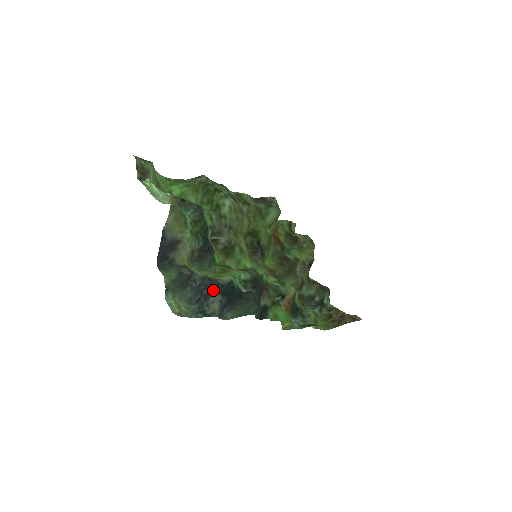
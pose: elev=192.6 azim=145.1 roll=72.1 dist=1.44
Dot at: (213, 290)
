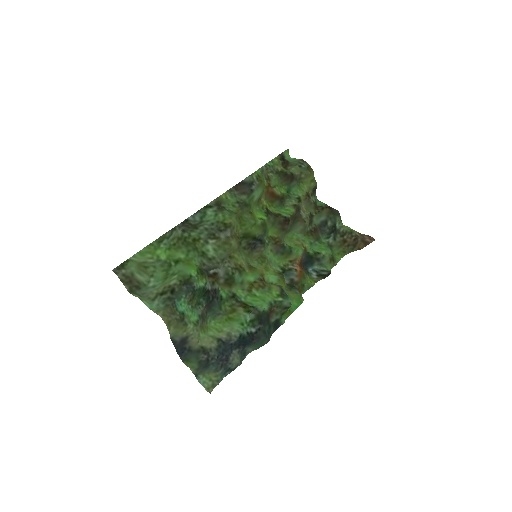
Dot at: (229, 352)
